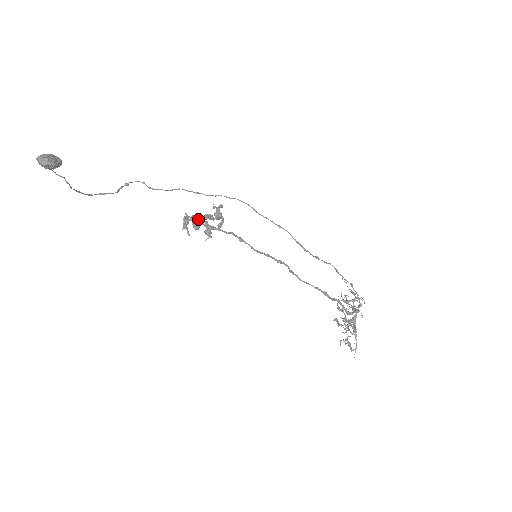
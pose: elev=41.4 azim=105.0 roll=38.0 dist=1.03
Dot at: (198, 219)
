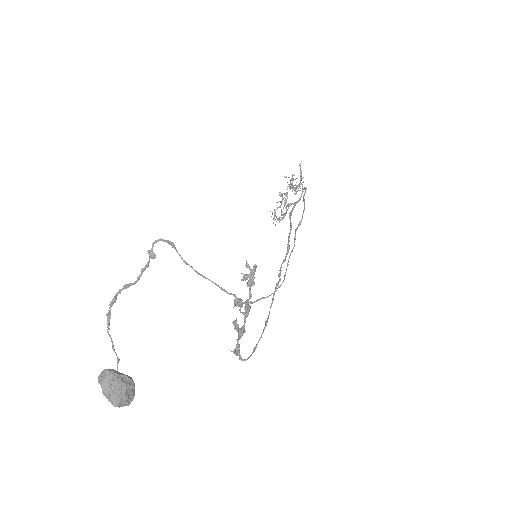
Dot at: occluded
